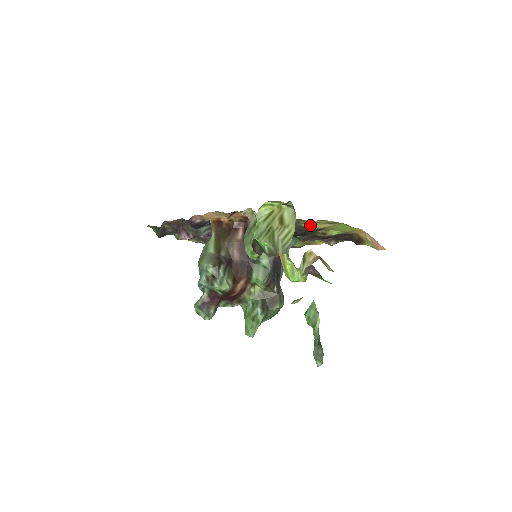
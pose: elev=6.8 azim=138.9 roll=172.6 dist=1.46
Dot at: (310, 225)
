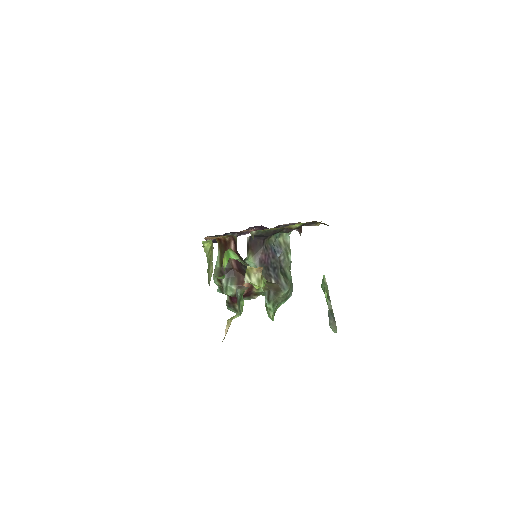
Dot at: occluded
